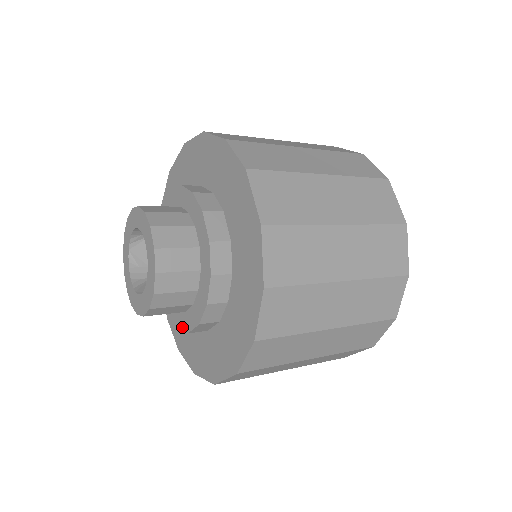
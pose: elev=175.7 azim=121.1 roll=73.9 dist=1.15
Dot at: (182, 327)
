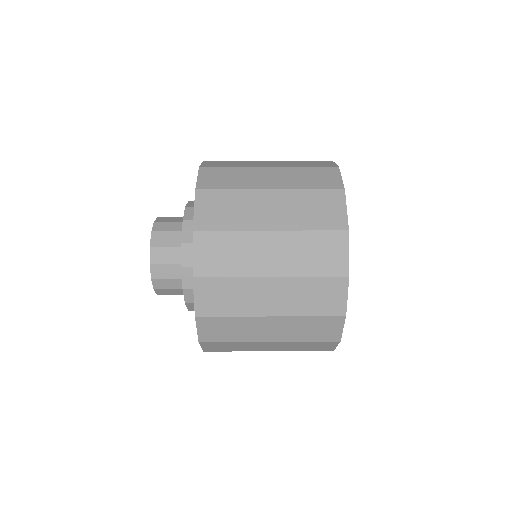
Dot at: occluded
